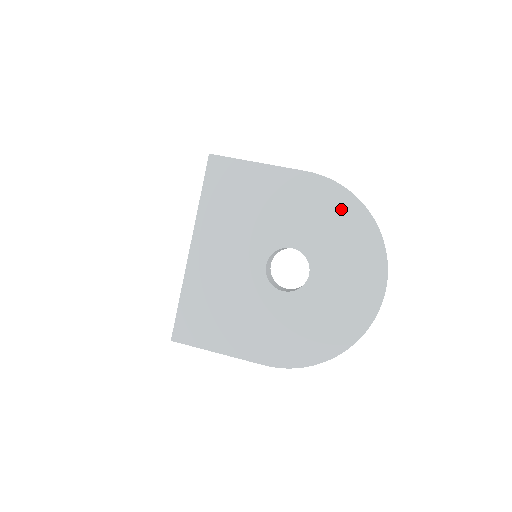
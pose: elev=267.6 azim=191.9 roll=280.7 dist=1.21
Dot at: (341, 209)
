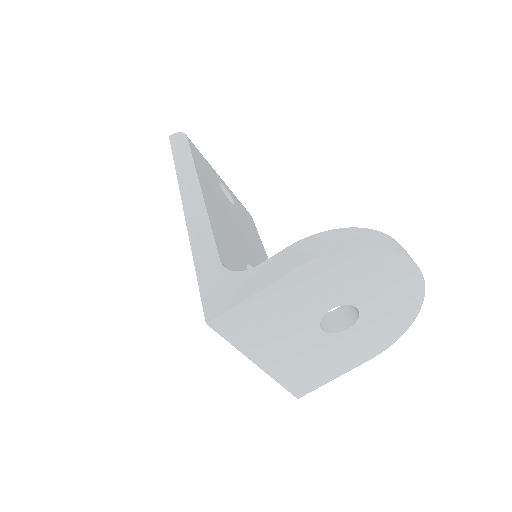
Dot at: (347, 264)
